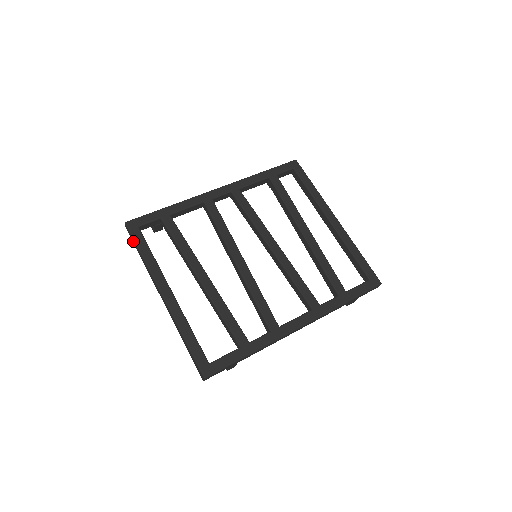
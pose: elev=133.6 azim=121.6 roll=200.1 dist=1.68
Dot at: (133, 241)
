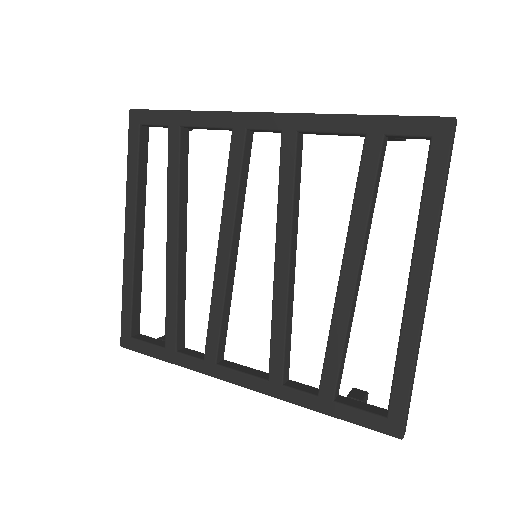
Dot at: occluded
